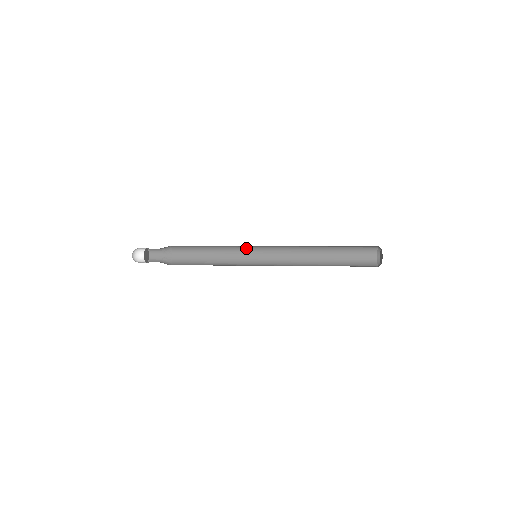
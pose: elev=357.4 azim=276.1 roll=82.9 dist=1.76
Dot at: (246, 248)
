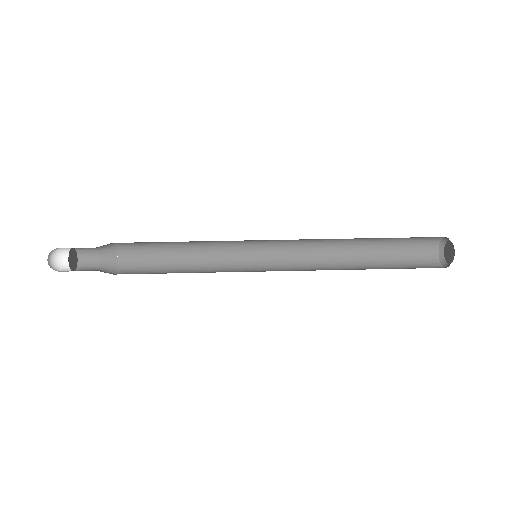
Dot at: occluded
